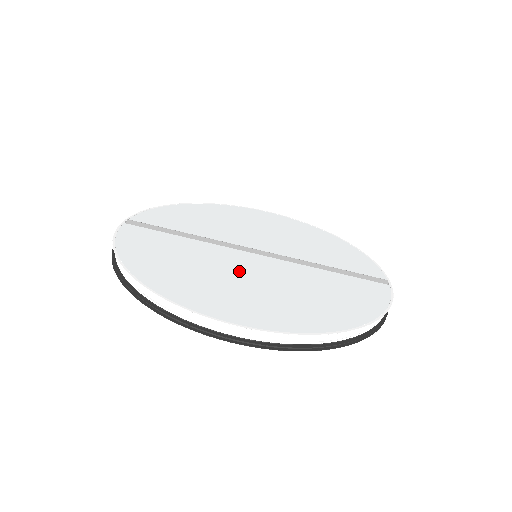
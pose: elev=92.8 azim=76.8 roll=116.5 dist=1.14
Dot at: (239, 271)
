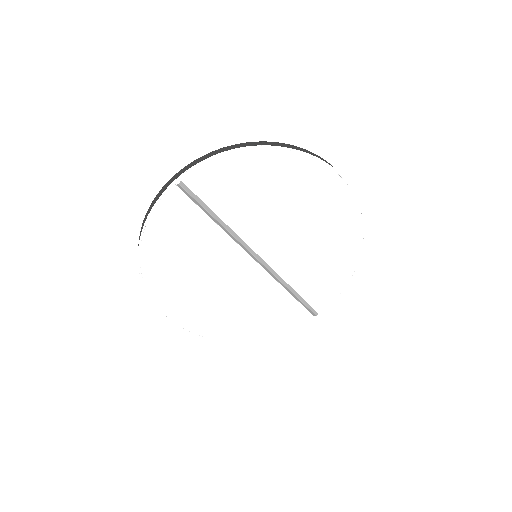
Dot at: (219, 278)
